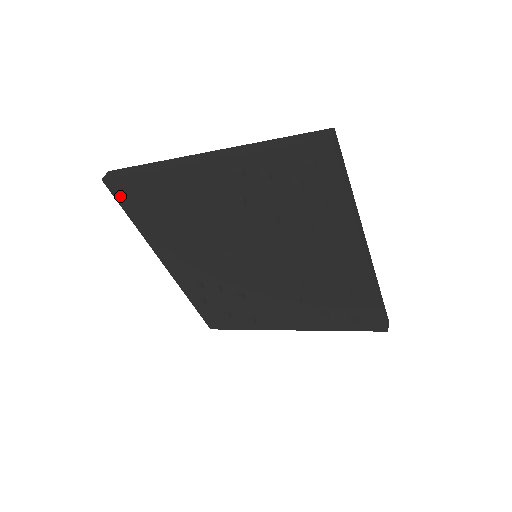
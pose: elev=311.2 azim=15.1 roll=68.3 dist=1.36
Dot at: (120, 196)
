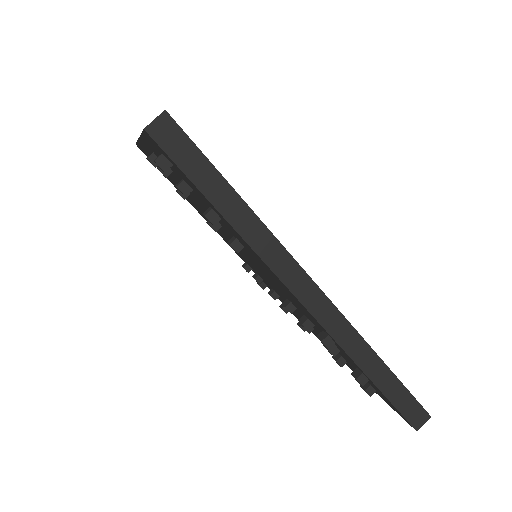
Dot at: occluded
